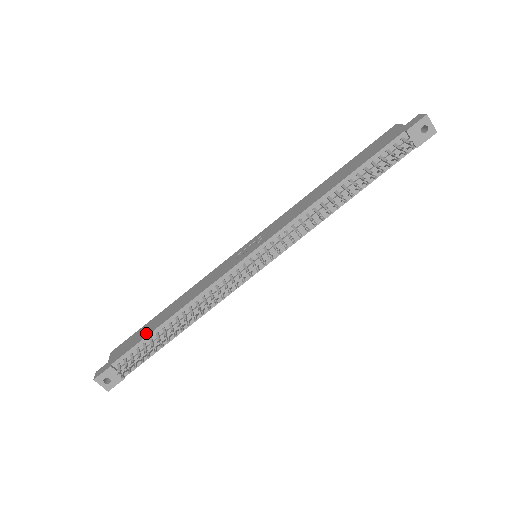
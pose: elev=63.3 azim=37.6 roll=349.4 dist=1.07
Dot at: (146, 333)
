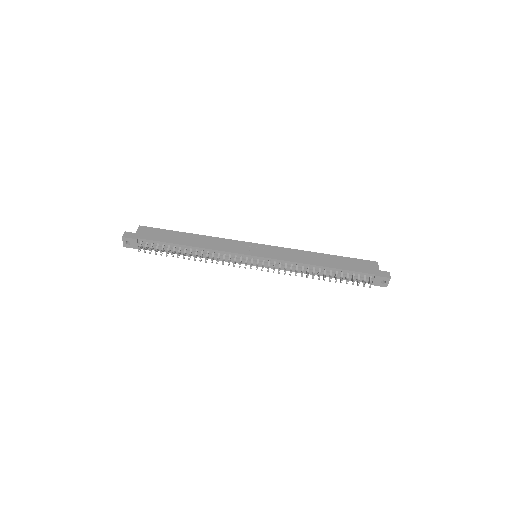
Dot at: (169, 240)
